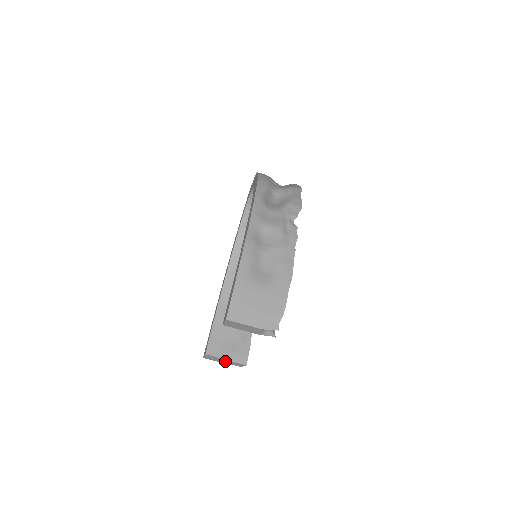
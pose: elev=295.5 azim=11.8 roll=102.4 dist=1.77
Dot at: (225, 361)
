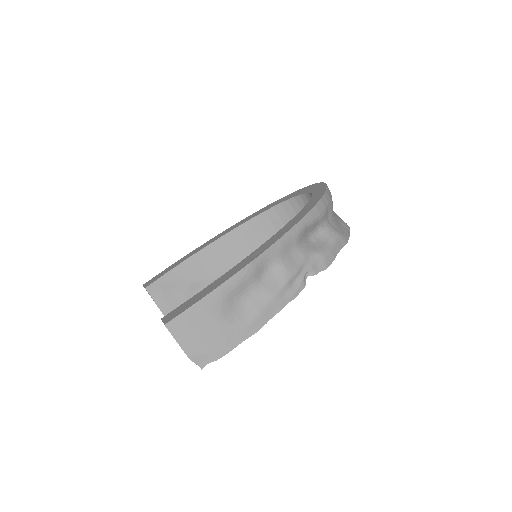
Dot at: occluded
